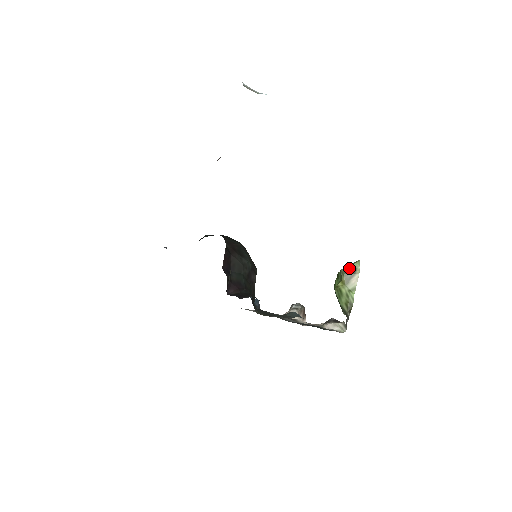
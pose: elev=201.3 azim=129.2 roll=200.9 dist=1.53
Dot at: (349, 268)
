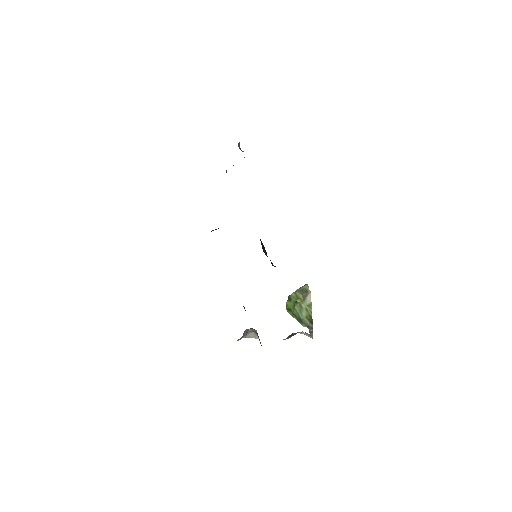
Dot at: (302, 289)
